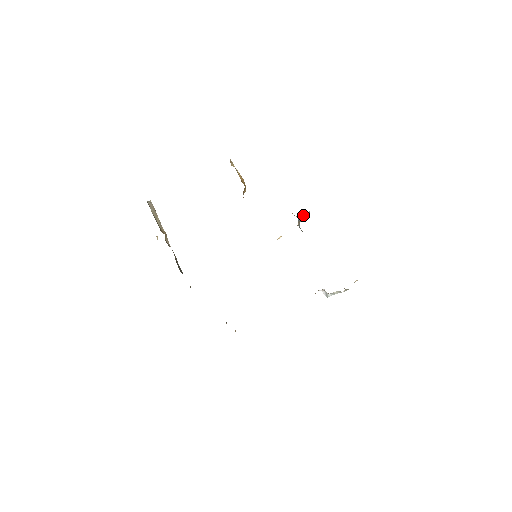
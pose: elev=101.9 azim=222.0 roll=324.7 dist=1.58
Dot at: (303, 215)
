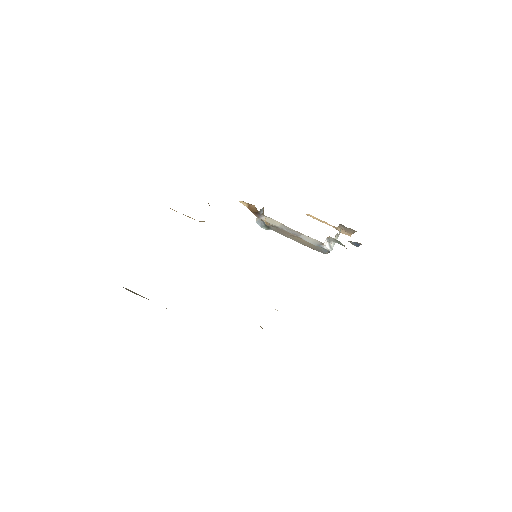
Dot at: occluded
